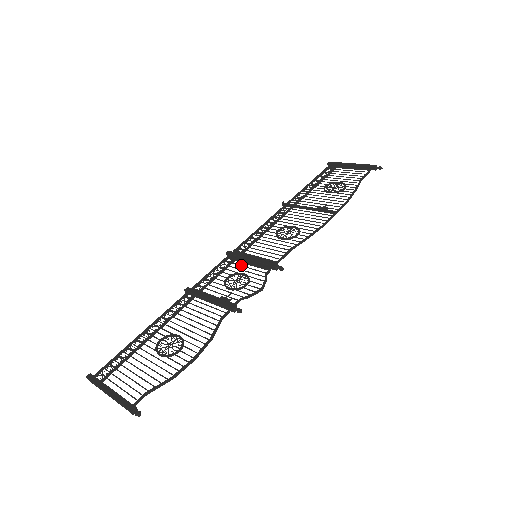
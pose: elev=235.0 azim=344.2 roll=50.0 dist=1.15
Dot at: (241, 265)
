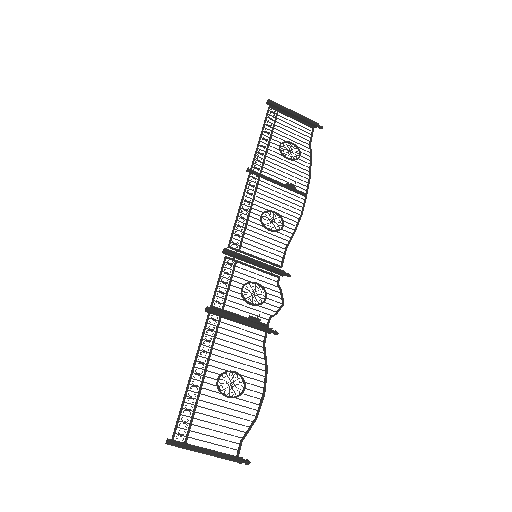
Dot at: occluded
